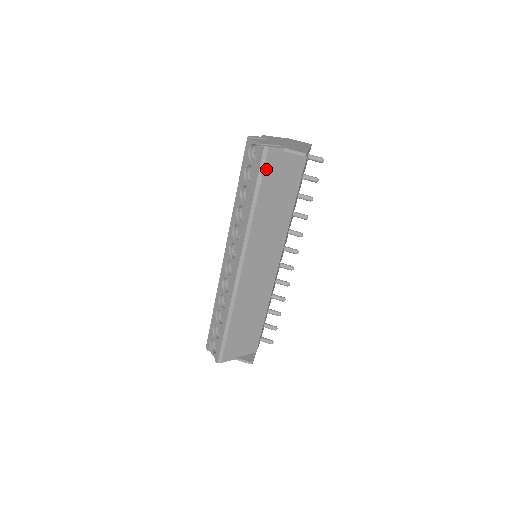
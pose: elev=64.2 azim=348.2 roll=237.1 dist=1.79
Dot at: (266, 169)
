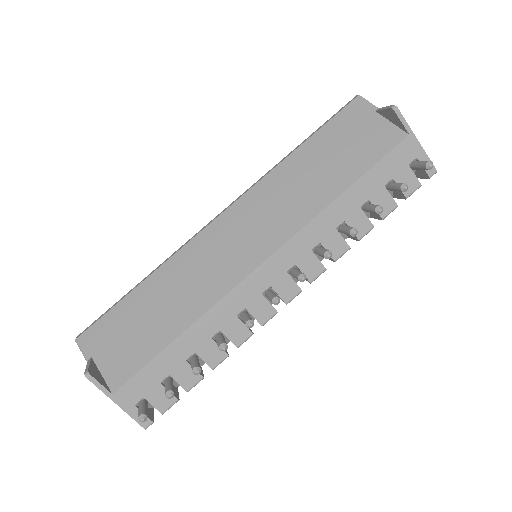
Dot at: (339, 117)
